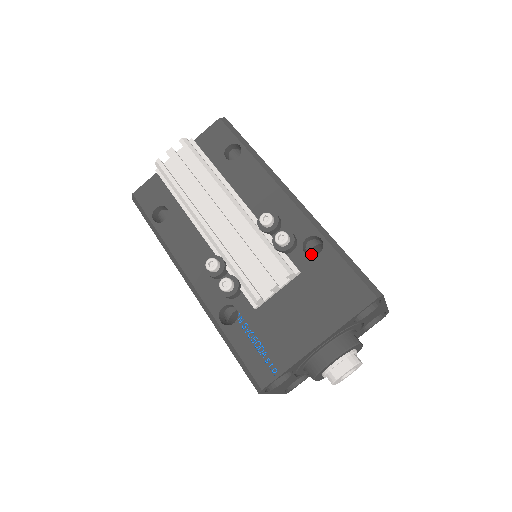
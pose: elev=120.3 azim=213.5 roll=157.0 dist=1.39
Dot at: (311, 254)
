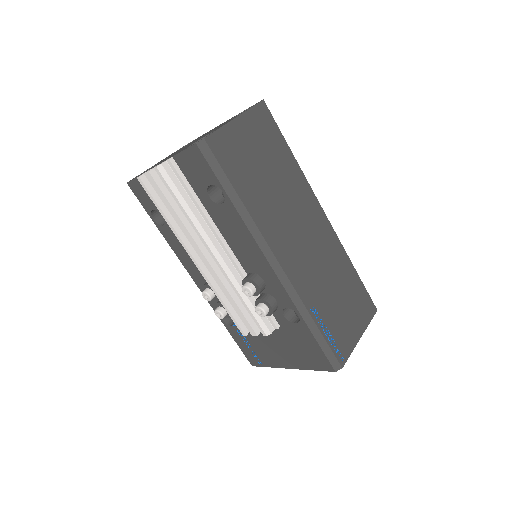
Dot at: occluded
